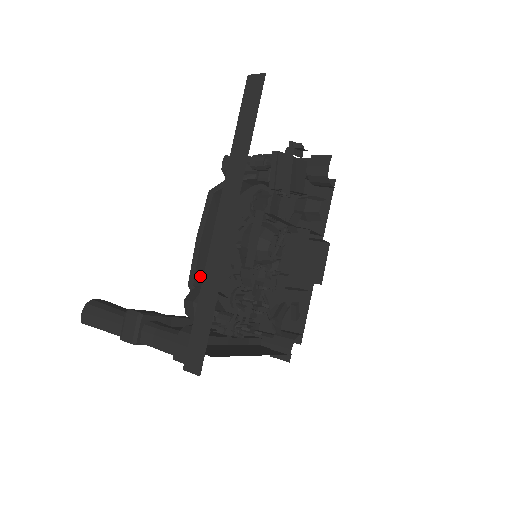
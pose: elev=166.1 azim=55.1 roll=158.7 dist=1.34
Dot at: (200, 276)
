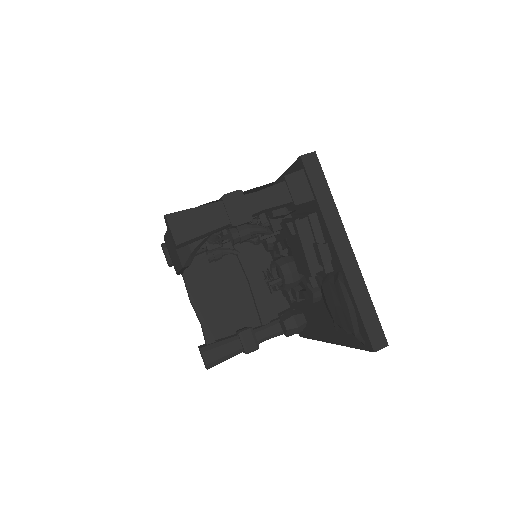
Dot at: occluded
